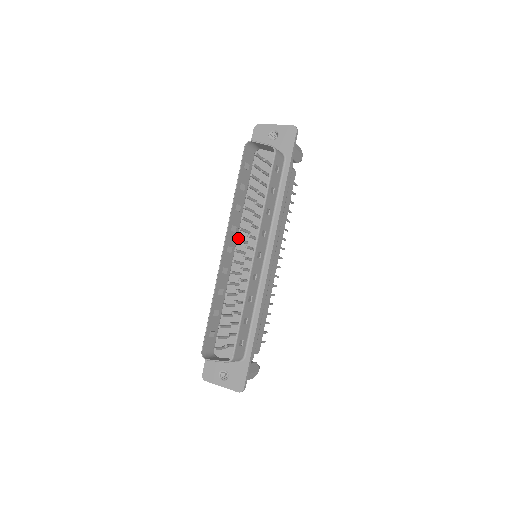
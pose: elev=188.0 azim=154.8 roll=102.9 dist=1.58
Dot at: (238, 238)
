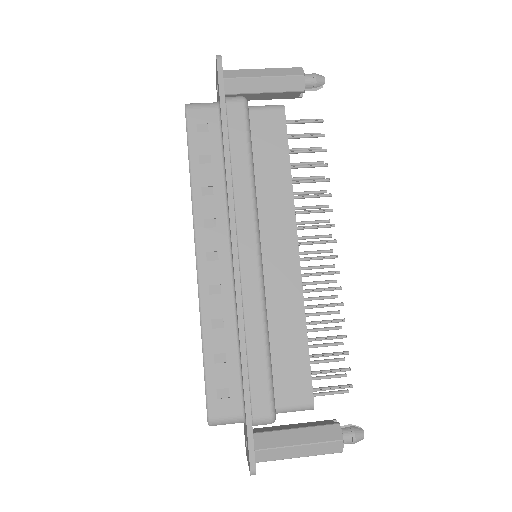
Dot at: occluded
